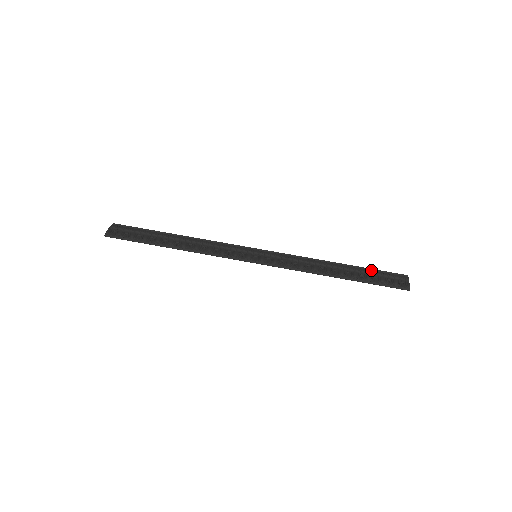
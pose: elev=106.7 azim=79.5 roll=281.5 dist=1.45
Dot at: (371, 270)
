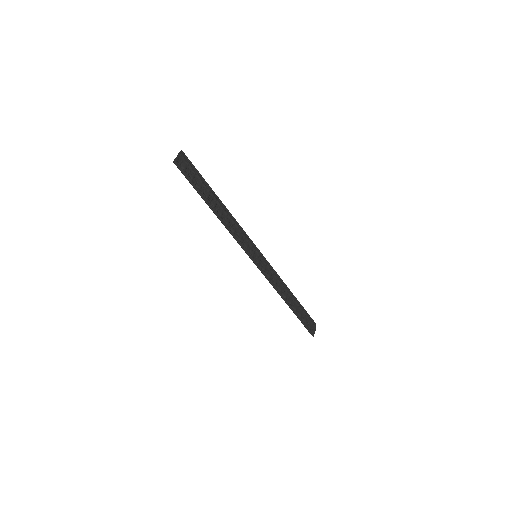
Dot at: (304, 309)
